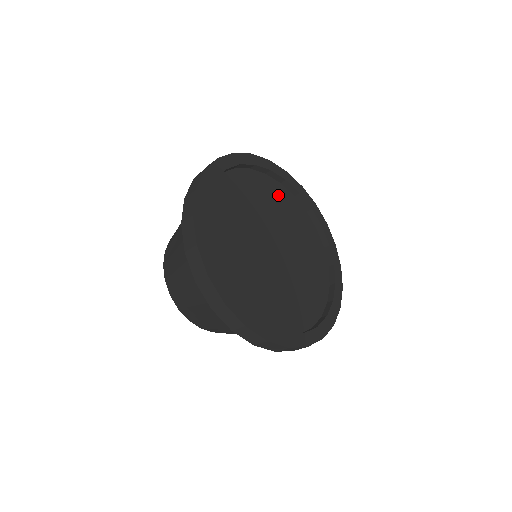
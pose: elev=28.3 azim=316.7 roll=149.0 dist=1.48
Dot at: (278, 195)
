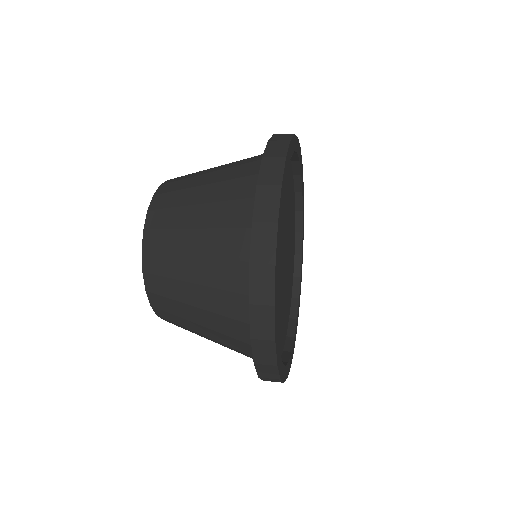
Dot at: occluded
